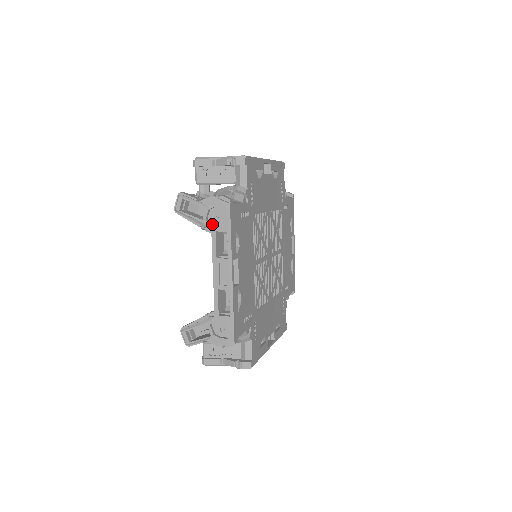
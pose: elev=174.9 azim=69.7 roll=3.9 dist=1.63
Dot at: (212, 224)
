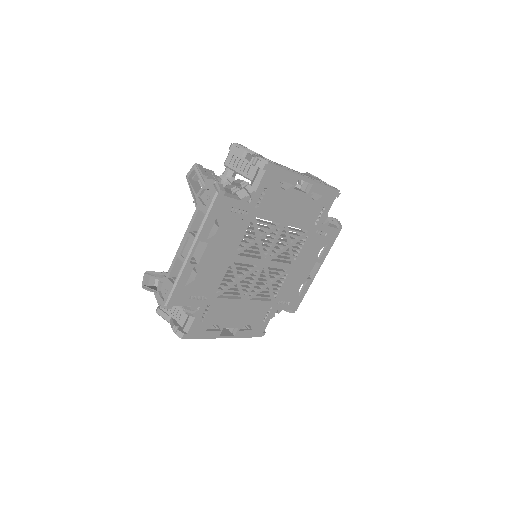
Dot at: occluded
